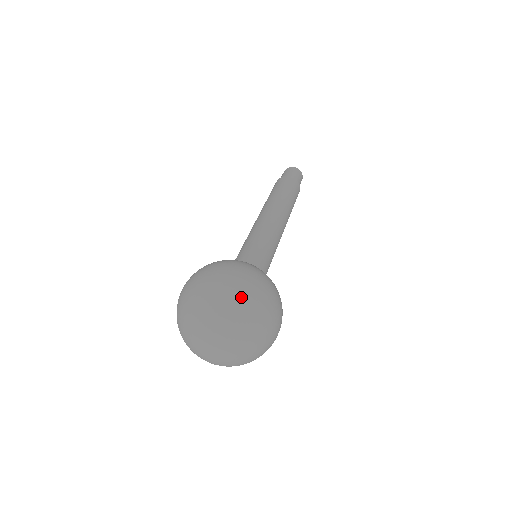
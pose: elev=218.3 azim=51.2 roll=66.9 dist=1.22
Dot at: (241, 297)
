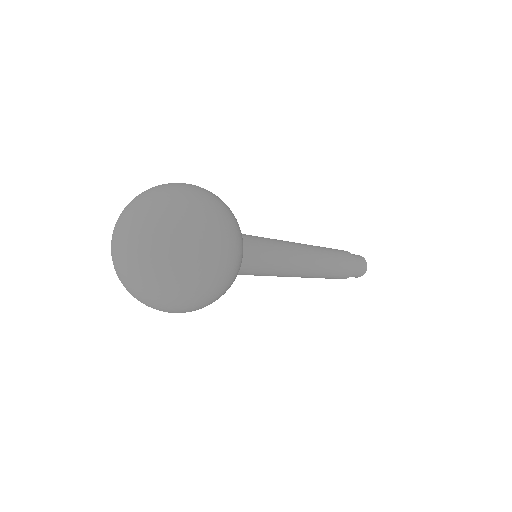
Dot at: (169, 186)
